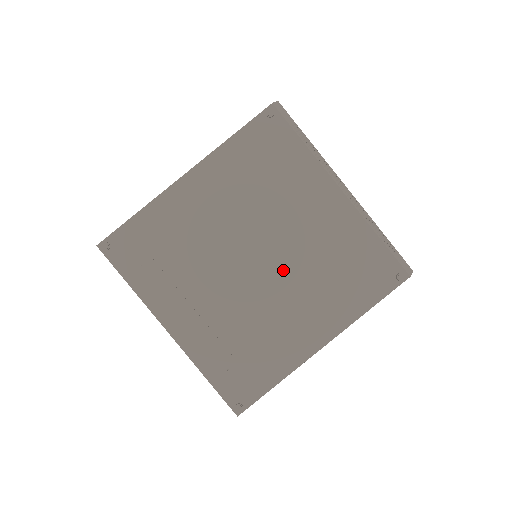
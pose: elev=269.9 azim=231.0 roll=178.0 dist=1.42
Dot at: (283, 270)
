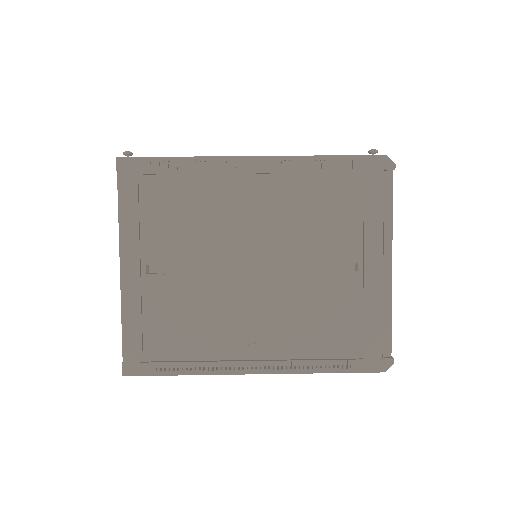
Dot at: occluded
